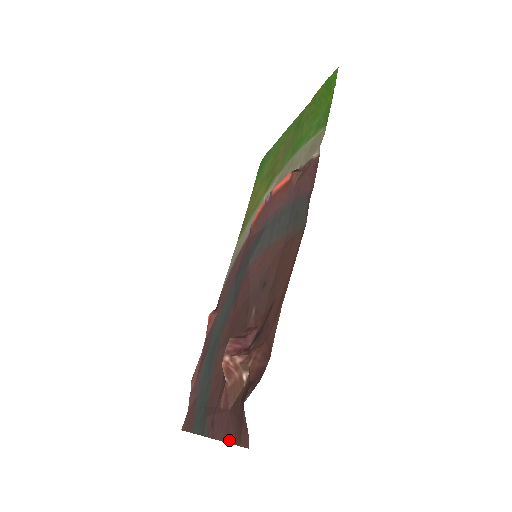
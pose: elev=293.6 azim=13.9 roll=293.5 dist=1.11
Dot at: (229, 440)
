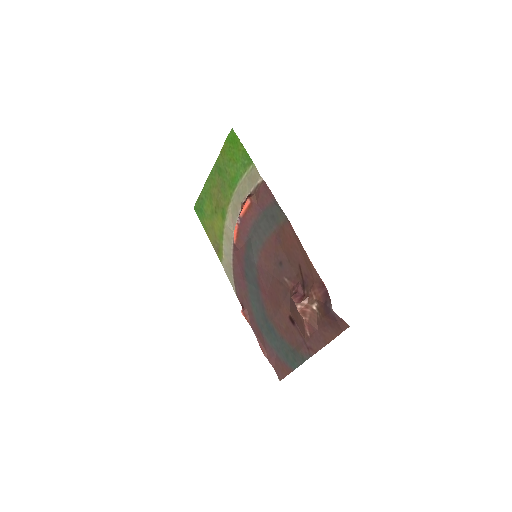
Dot at: (331, 339)
